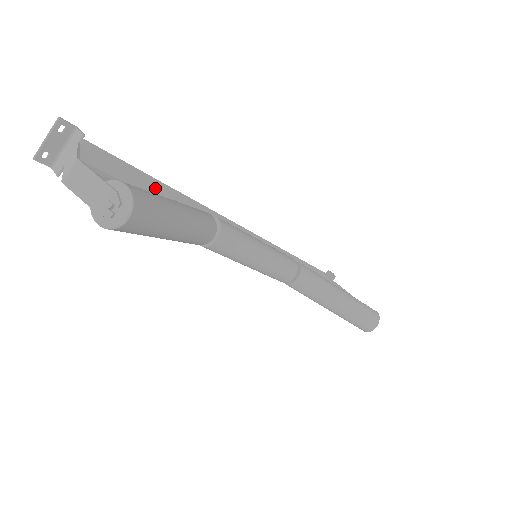
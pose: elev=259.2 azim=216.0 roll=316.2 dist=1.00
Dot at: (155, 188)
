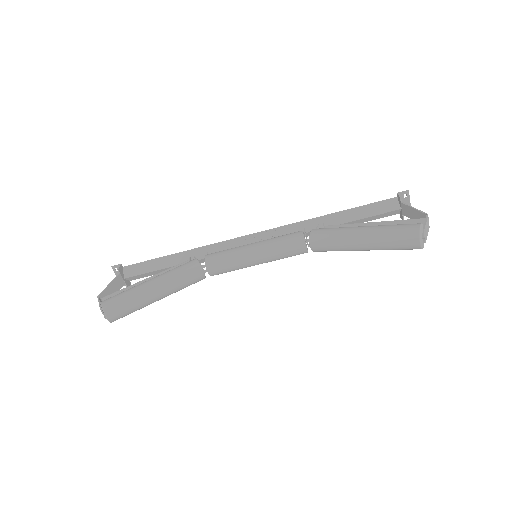
Dot at: (174, 260)
